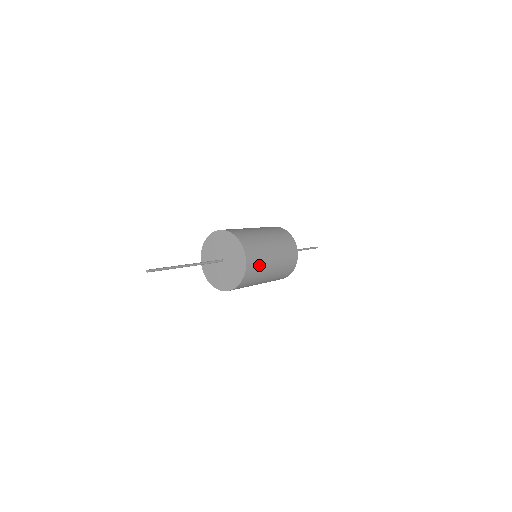
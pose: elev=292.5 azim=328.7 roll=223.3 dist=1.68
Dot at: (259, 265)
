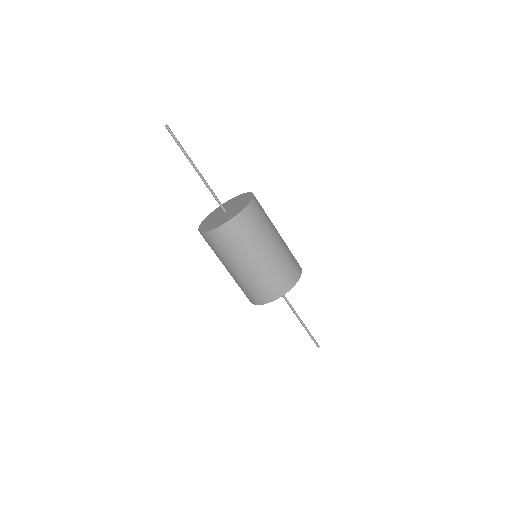
Dot at: (258, 226)
